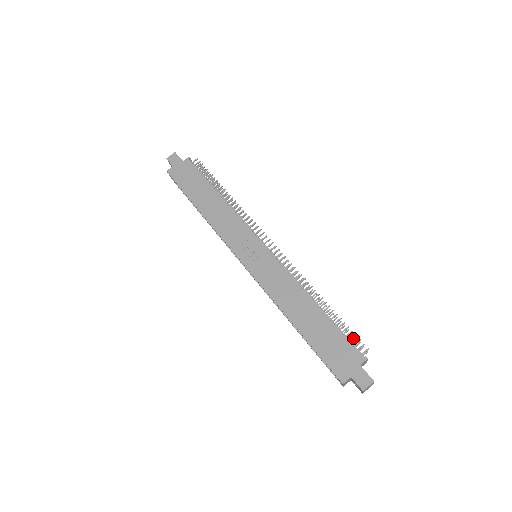
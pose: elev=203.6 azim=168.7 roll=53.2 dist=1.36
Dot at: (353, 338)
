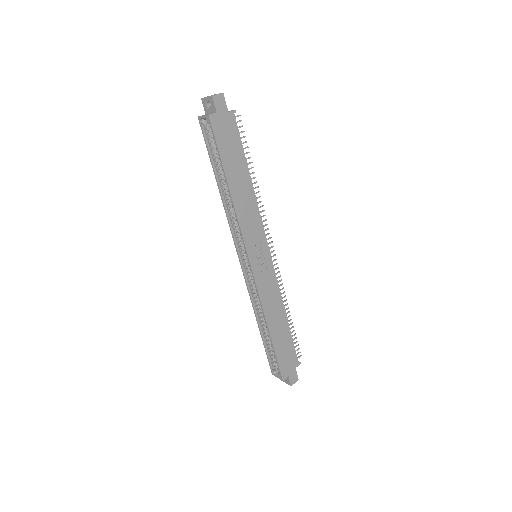
Dot at: occluded
